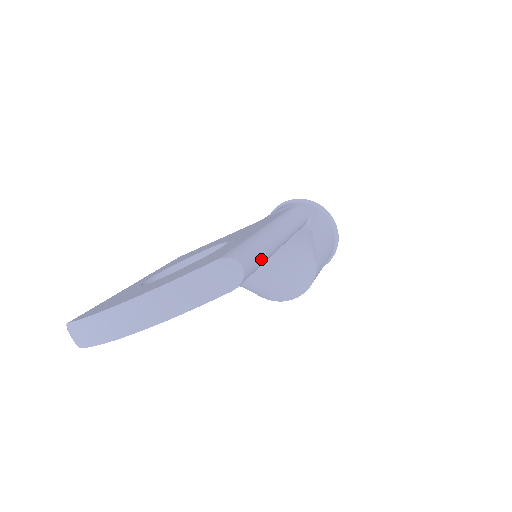
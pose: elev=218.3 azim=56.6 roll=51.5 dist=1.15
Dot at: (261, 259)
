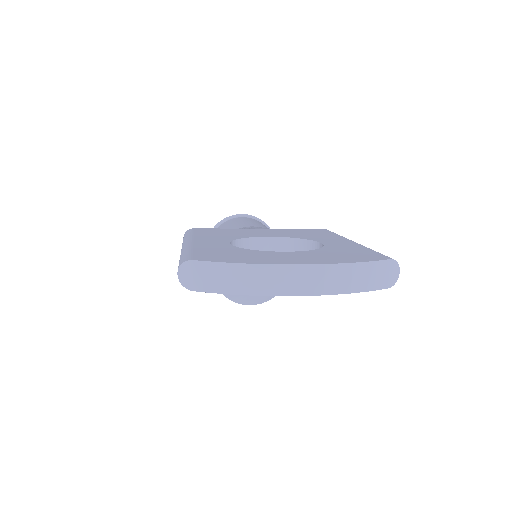
Dot at: occluded
